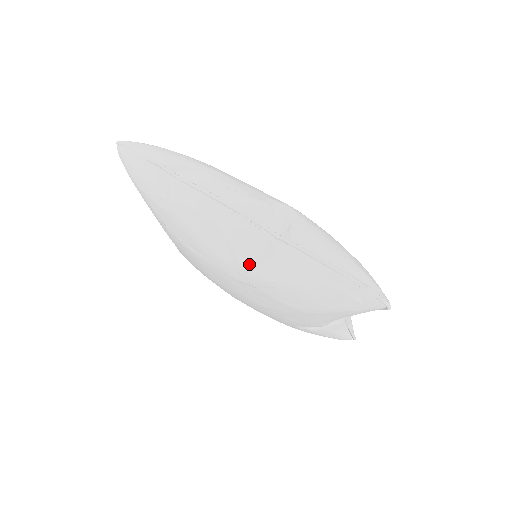
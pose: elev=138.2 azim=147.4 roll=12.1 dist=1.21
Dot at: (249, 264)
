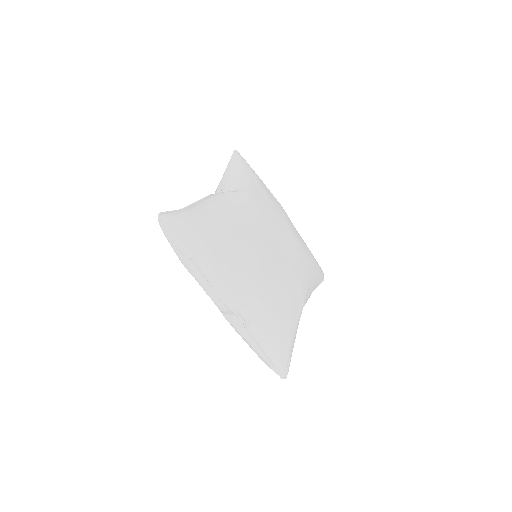
Dot at: (225, 317)
